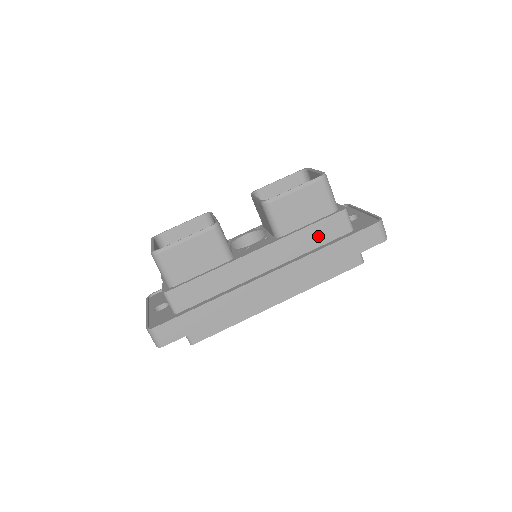
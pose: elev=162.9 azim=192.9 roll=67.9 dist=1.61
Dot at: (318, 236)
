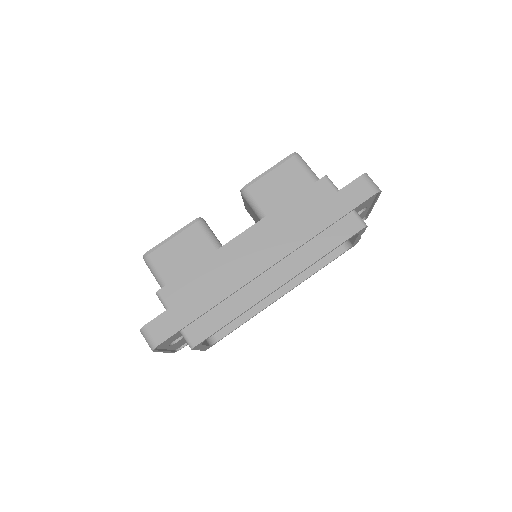
Dot at: (304, 207)
